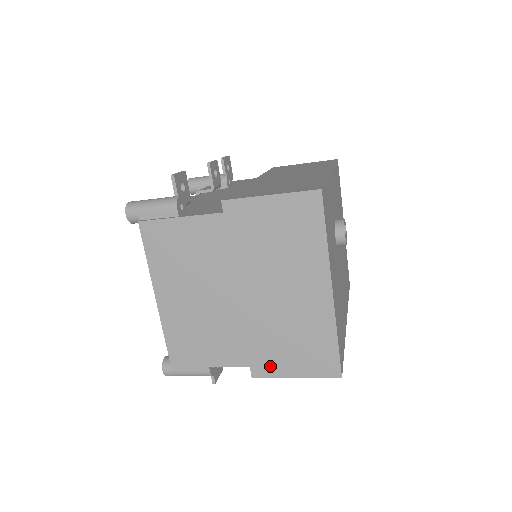
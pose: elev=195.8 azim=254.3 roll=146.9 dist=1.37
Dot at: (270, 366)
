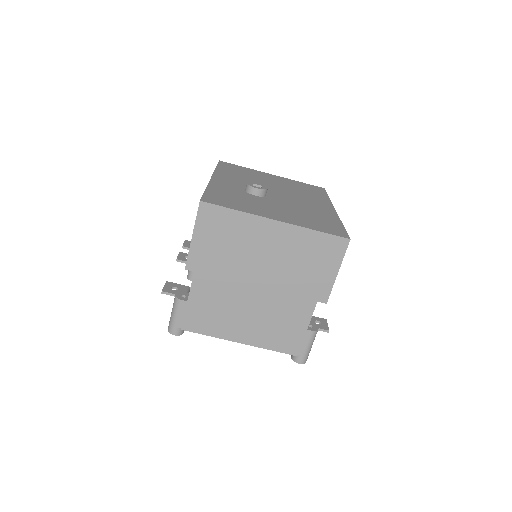
Dot at: (321, 287)
